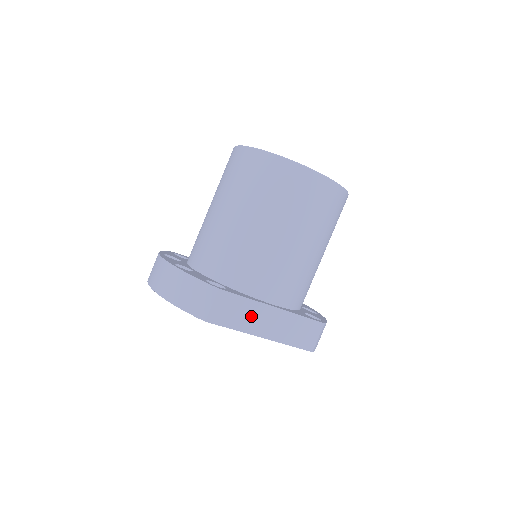
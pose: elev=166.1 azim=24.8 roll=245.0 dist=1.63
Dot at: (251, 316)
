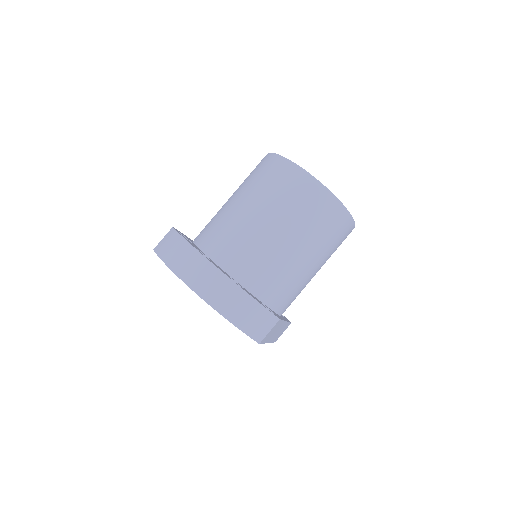
Dot at: (275, 331)
